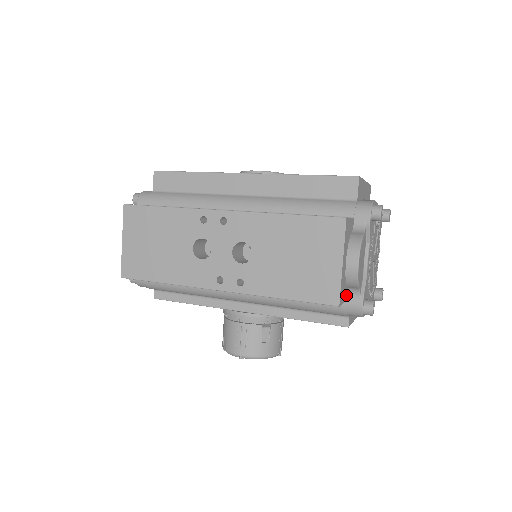
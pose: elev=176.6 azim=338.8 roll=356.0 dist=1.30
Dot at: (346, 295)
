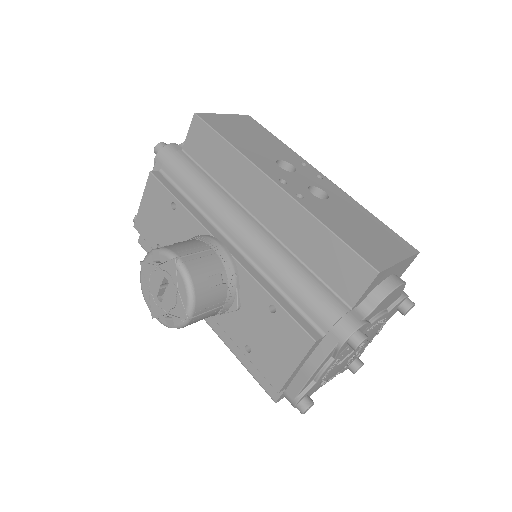
Dot at: (359, 301)
